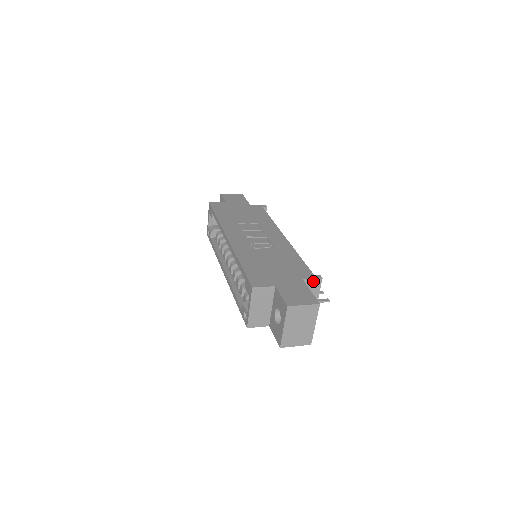
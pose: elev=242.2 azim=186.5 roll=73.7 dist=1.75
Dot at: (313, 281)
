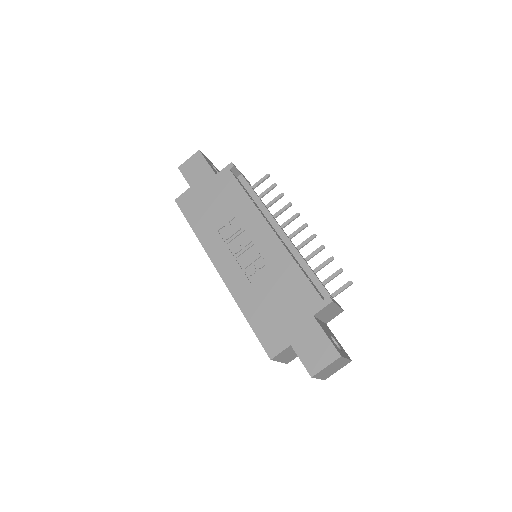
Dot at: (325, 308)
